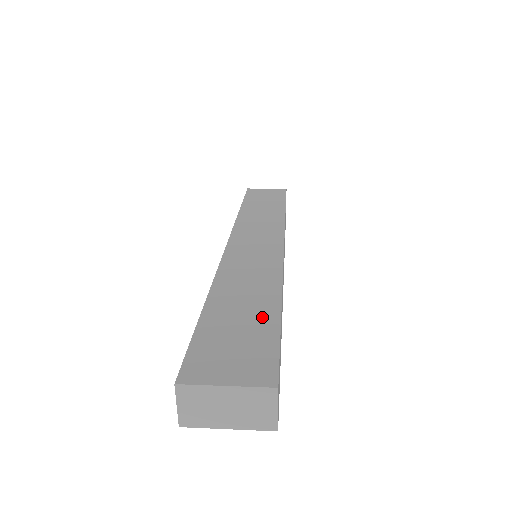
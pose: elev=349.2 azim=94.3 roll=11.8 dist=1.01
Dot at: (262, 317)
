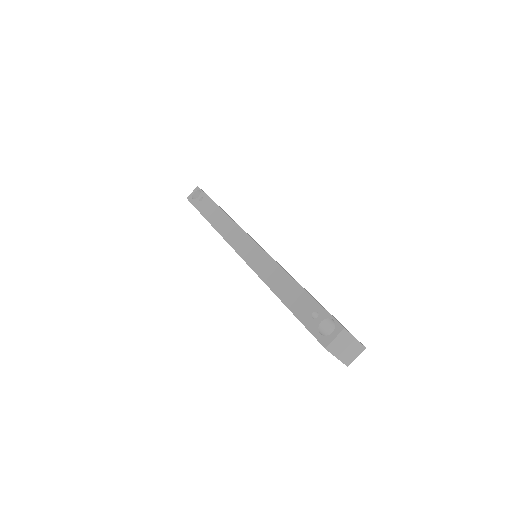
Dot at: occluded
